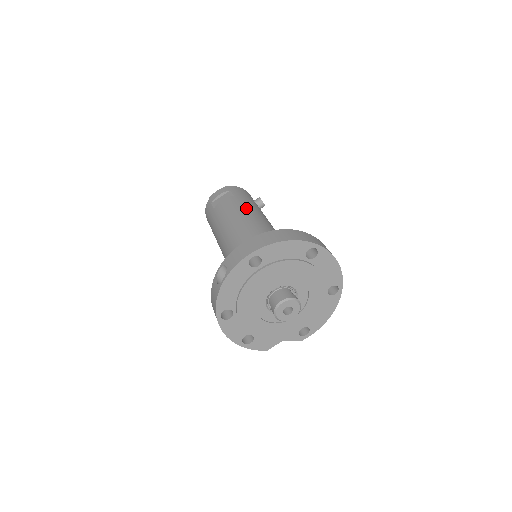
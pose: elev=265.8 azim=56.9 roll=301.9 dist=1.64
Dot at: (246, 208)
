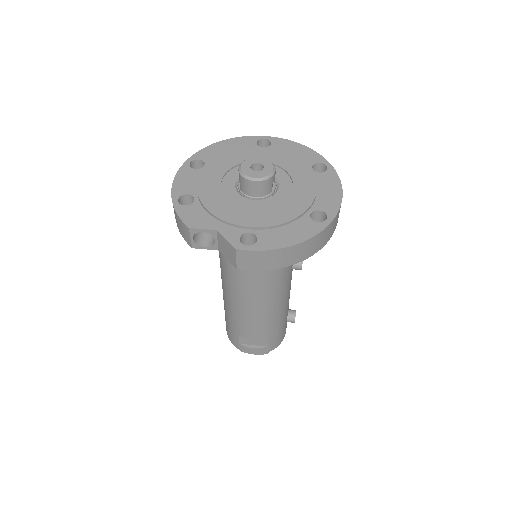
Dot at: occluded
